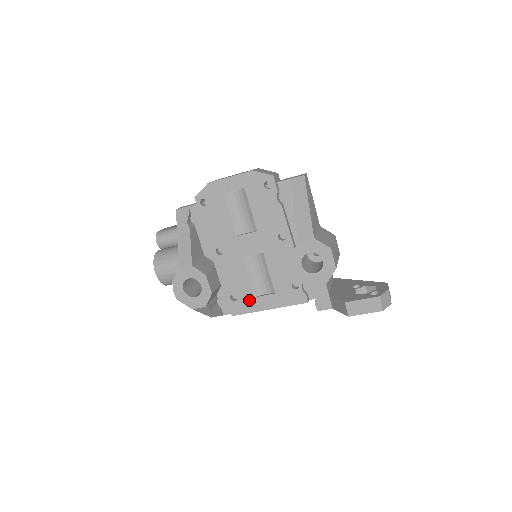
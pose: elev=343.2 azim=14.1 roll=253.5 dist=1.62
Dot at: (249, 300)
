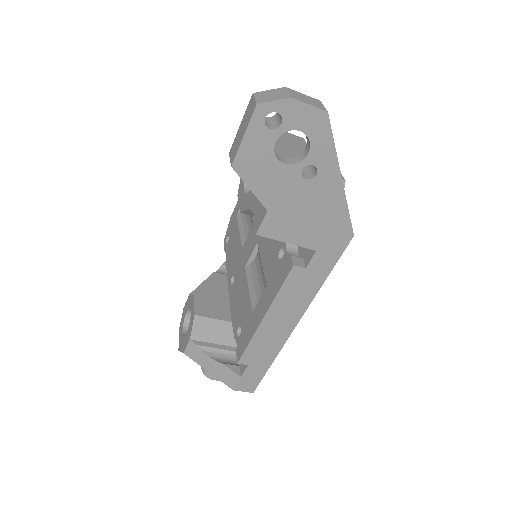
Dot at: (249, 322)
